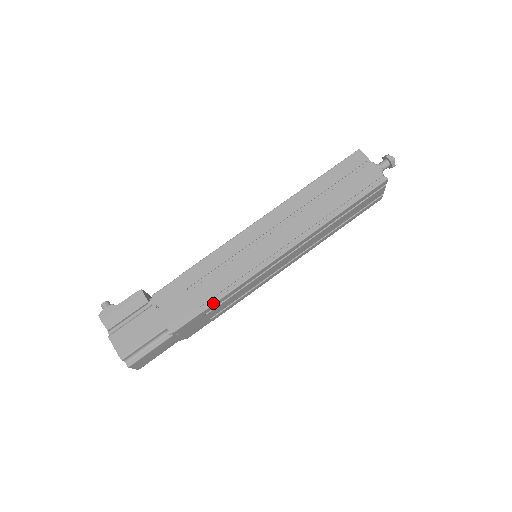
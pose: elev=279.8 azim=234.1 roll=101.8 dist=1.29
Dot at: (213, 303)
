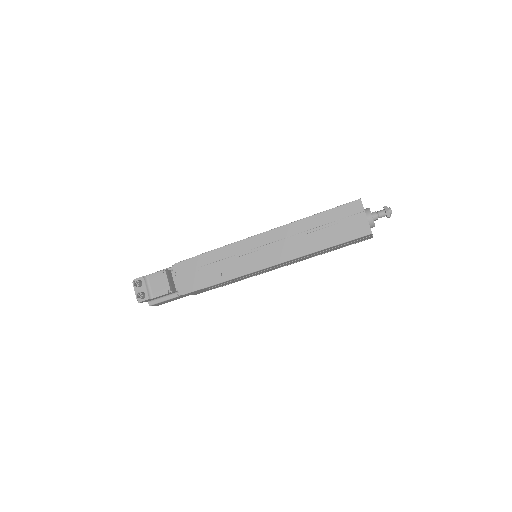
Dot at: occluded
